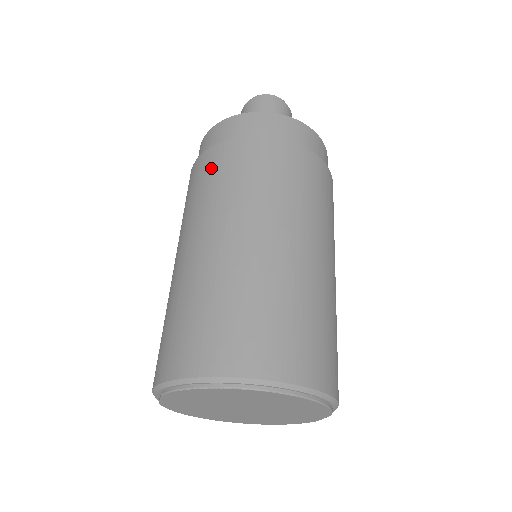
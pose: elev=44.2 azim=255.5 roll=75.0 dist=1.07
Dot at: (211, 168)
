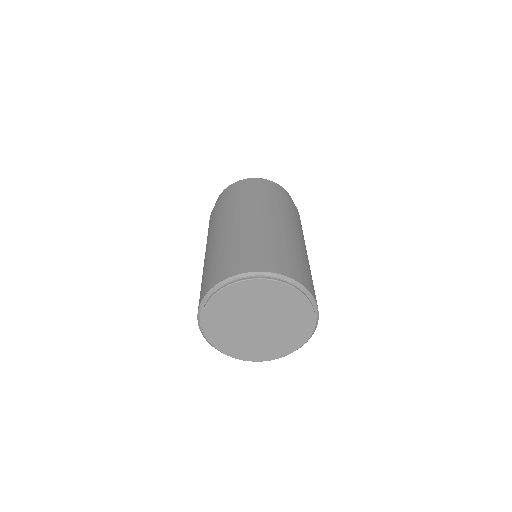
Dot at: (221, 206)
